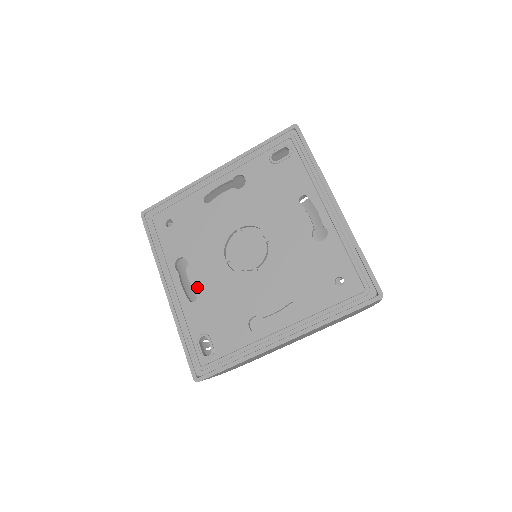
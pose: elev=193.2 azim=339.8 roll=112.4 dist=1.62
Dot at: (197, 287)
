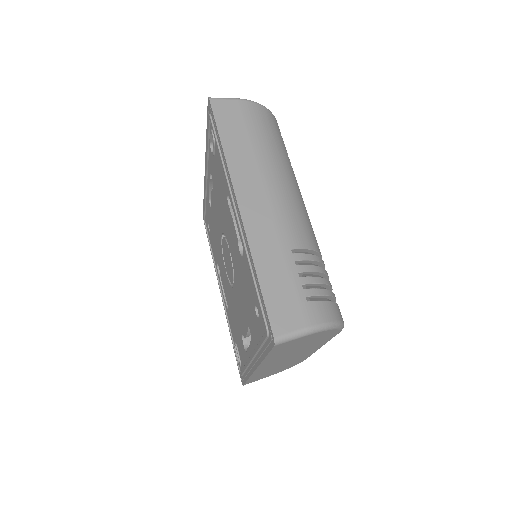
Dot at: (225, 295)
